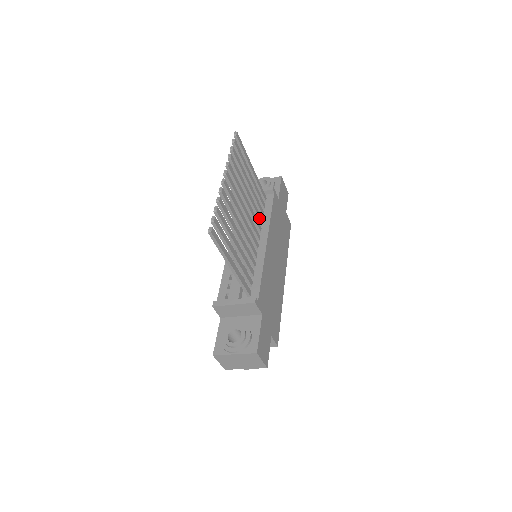
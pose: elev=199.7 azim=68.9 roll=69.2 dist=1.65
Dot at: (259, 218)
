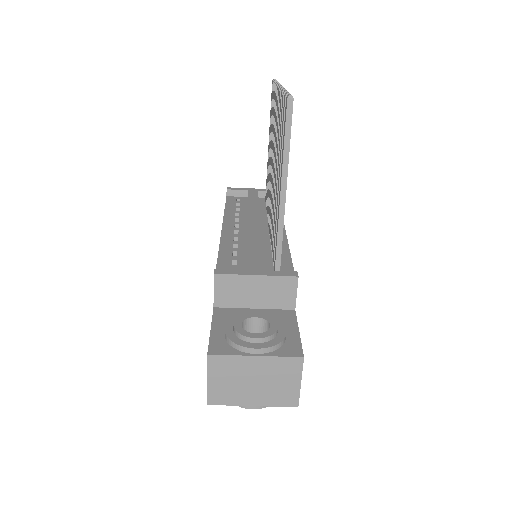
Dot at: occluded
